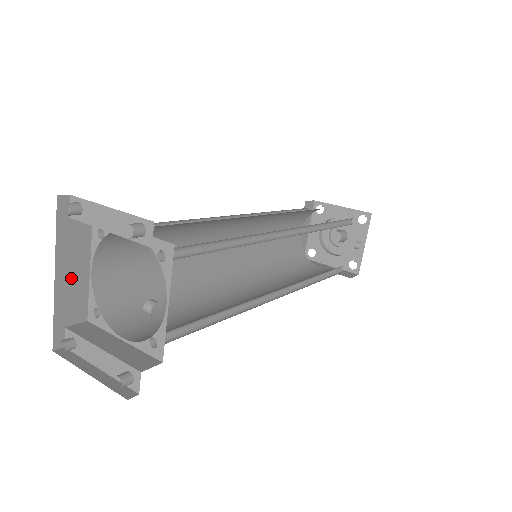
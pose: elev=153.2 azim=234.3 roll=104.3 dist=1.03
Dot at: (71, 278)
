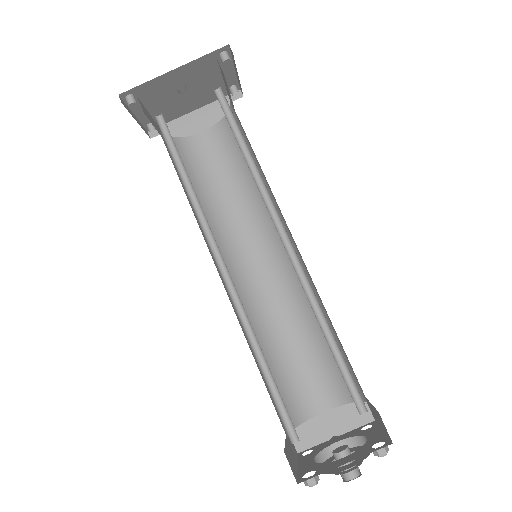
Dot at: (195, 122)
